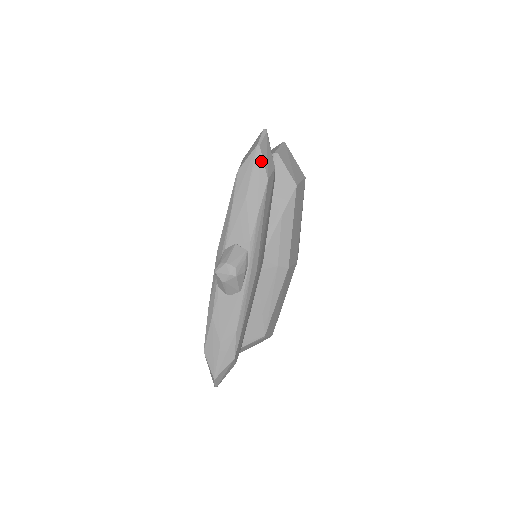
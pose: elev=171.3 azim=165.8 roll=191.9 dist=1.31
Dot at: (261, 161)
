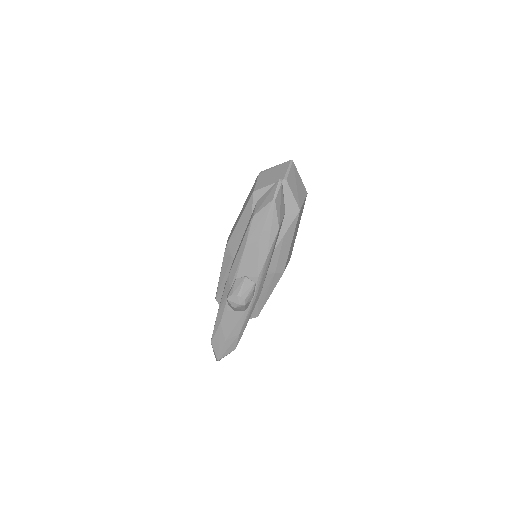
Dot at: (275, 213)
